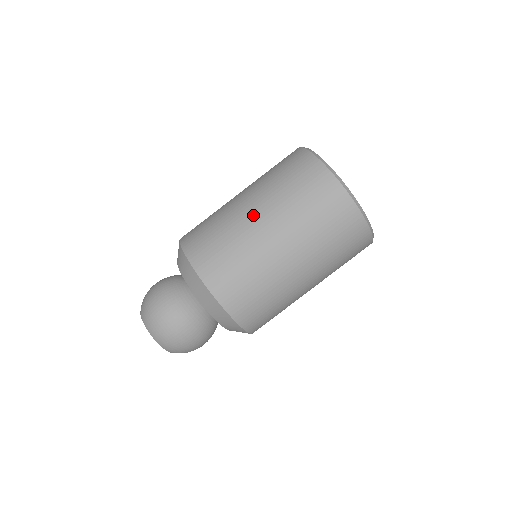
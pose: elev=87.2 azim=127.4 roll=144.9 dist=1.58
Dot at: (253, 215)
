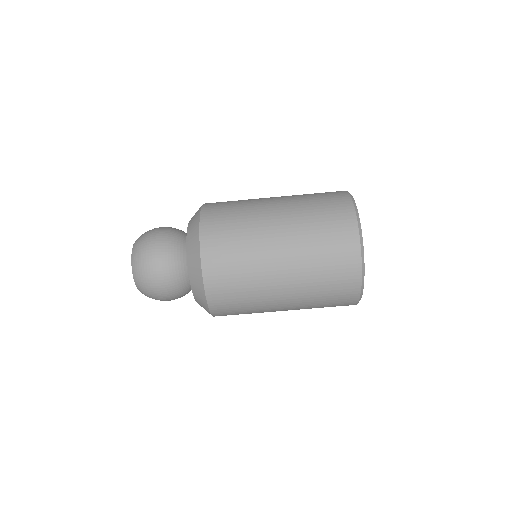
Dot at: (273, 213)
